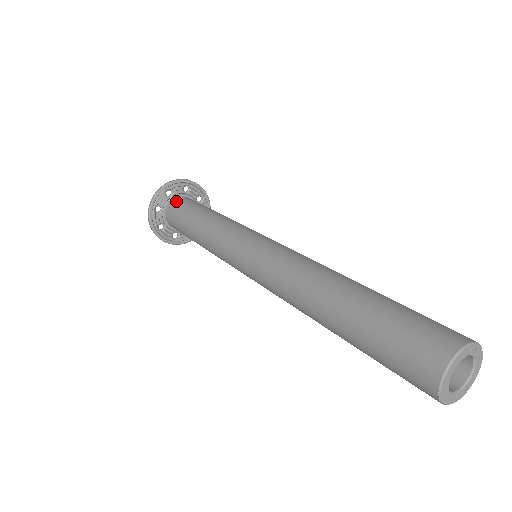
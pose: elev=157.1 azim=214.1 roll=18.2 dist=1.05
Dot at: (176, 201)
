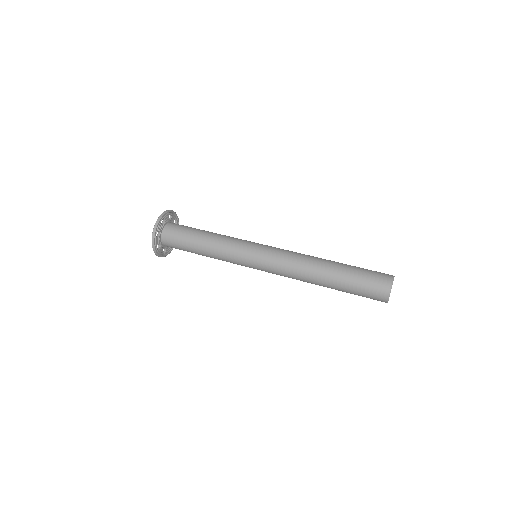
Dot at: (174, 223)
